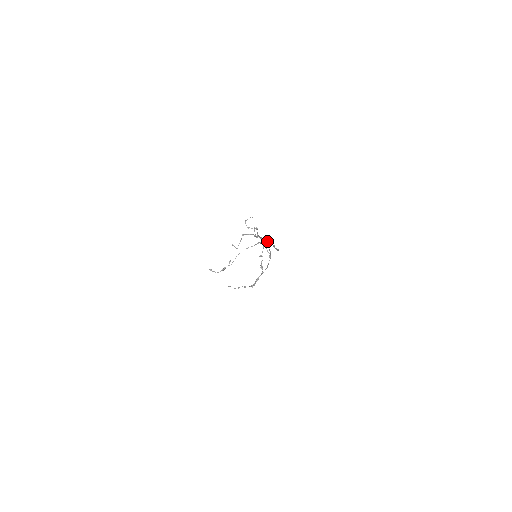
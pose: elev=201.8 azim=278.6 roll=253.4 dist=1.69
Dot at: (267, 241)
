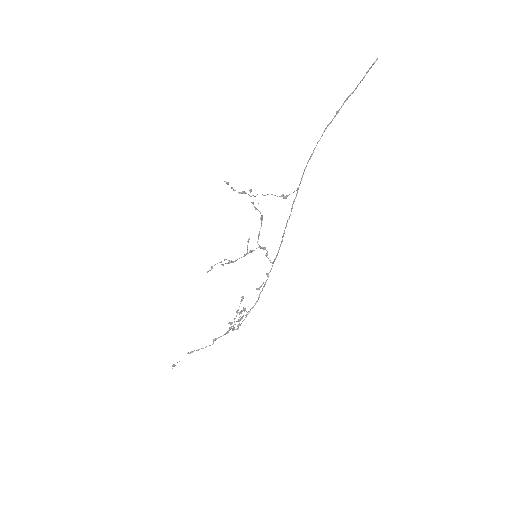
Dot at: occluded
